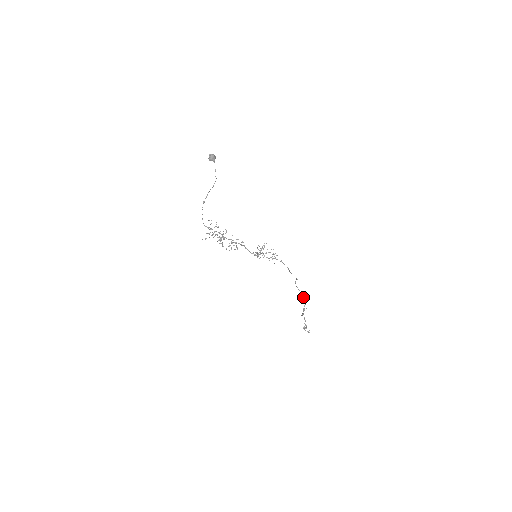
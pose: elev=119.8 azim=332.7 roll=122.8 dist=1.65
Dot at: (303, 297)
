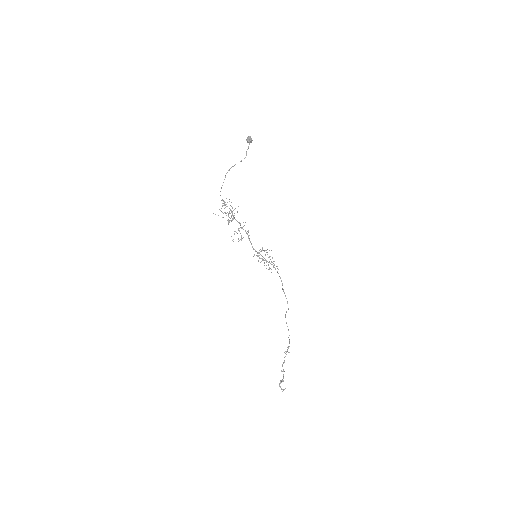
Dot at: occluded
